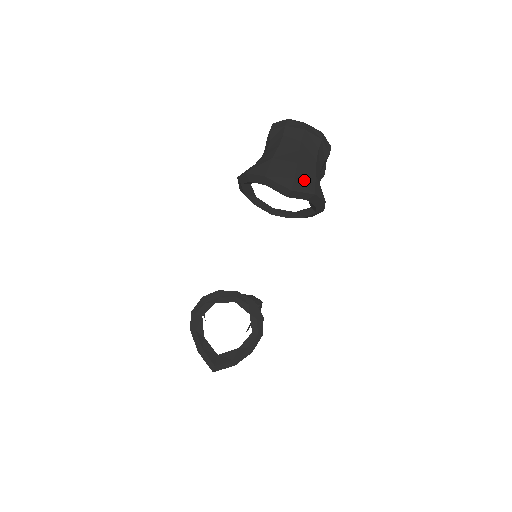
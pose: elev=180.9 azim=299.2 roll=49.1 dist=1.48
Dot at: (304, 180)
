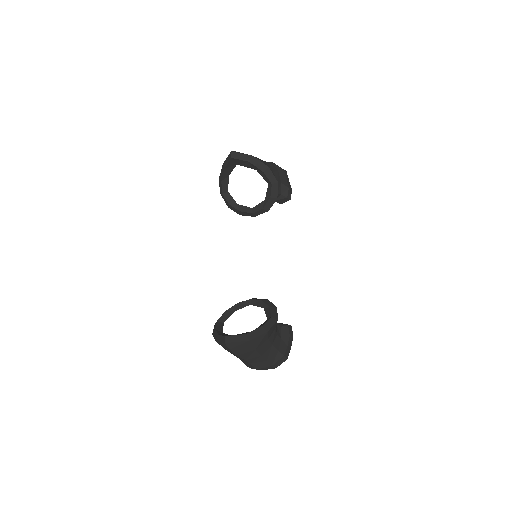
Dot at: occluded
